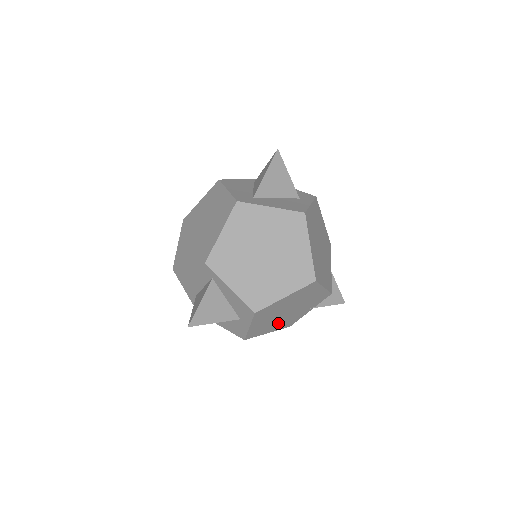
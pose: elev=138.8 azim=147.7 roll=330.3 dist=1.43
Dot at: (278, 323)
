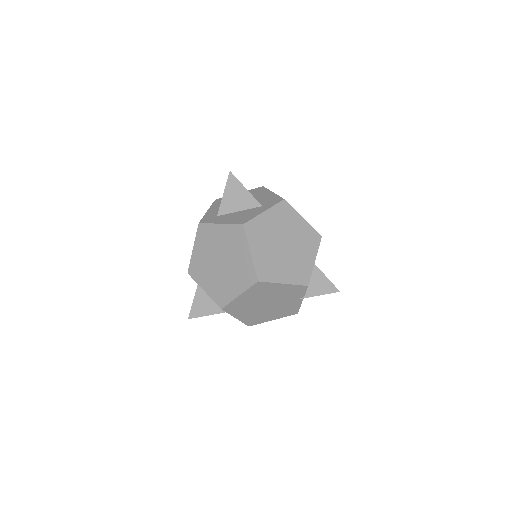
Dot at: (272, 312)
